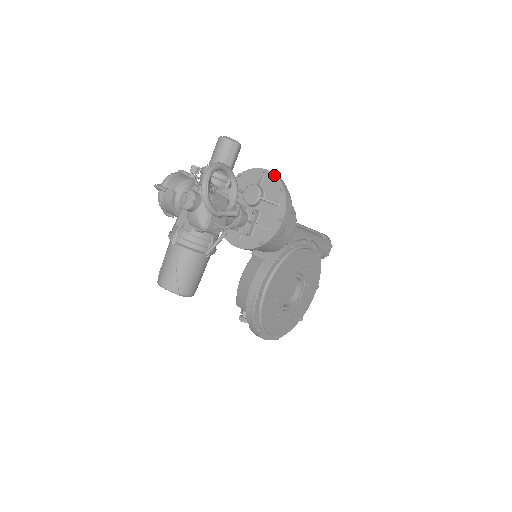
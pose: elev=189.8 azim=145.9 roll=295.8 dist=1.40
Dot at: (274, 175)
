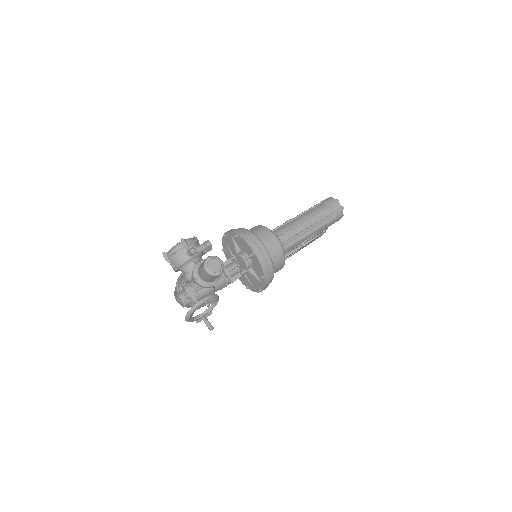
Dot at: (259, 263)
